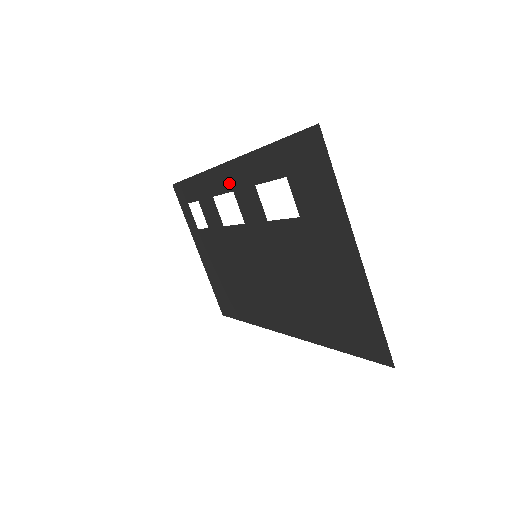
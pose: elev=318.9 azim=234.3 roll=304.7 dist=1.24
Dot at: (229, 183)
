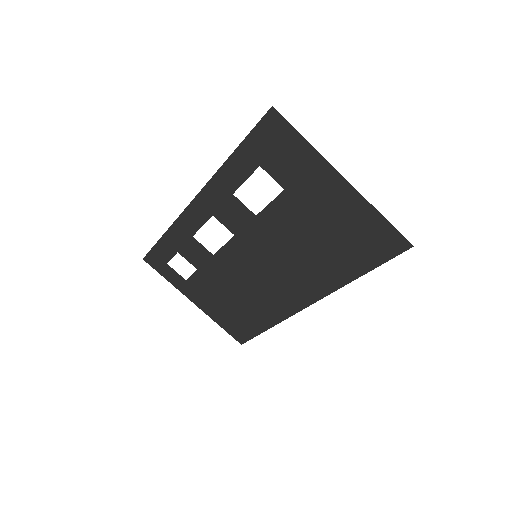
Dot at: (206, 211)
